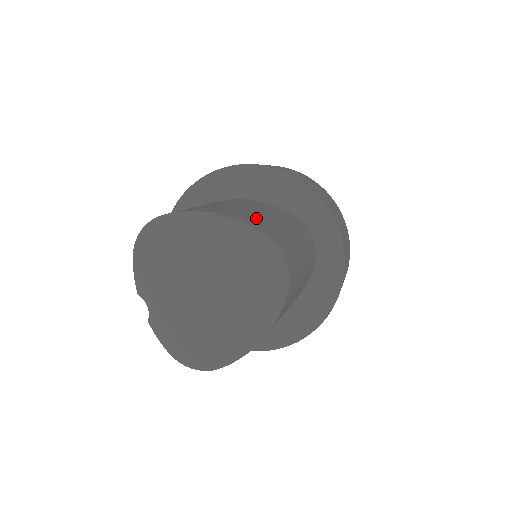
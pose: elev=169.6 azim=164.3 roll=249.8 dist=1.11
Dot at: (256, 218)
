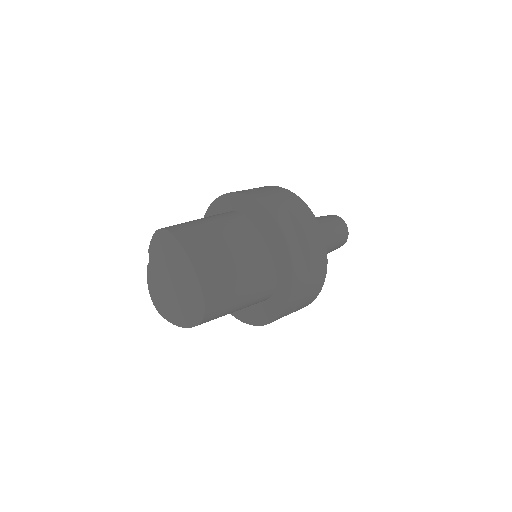
Dot at: (220, 272)
